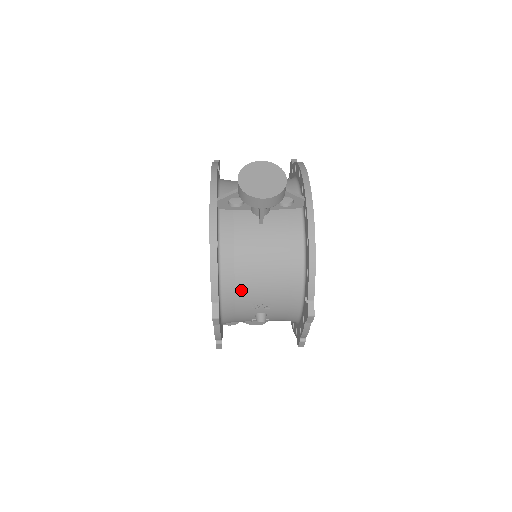
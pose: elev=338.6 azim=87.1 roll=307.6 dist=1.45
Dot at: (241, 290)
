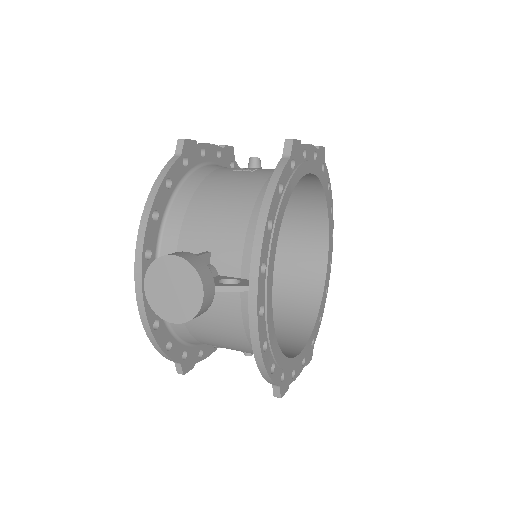
Dot at: (208, 344)
